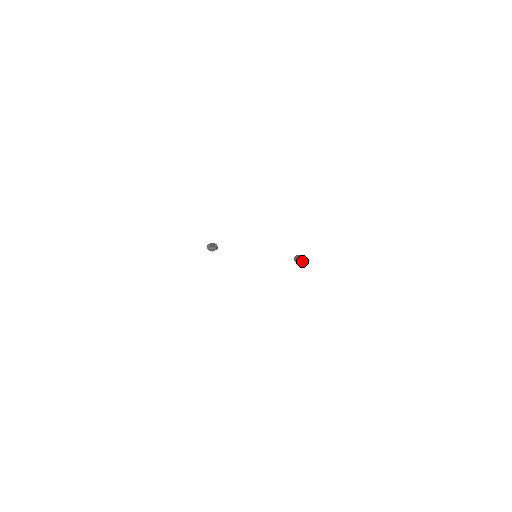
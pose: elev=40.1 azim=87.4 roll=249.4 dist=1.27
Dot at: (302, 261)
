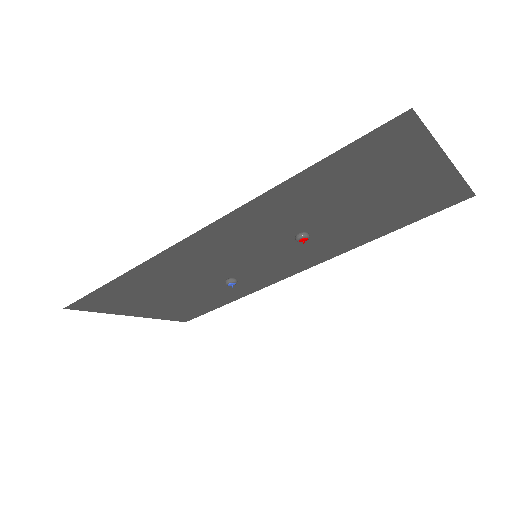
Dot at: (301, 234)
